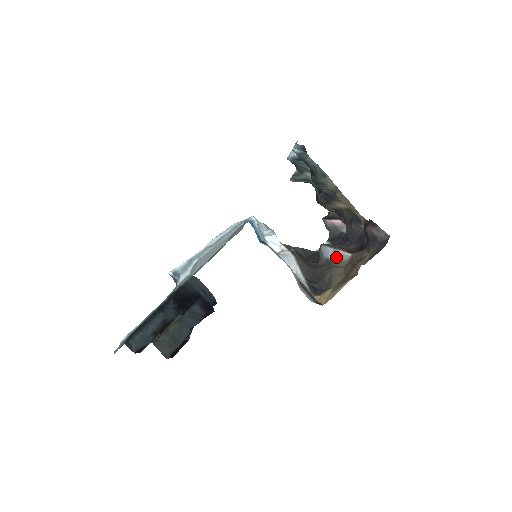
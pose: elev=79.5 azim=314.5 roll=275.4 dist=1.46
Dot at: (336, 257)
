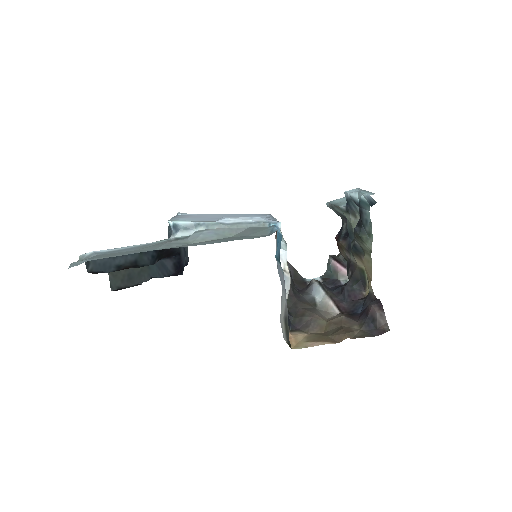
Dot at: (323, 303)
